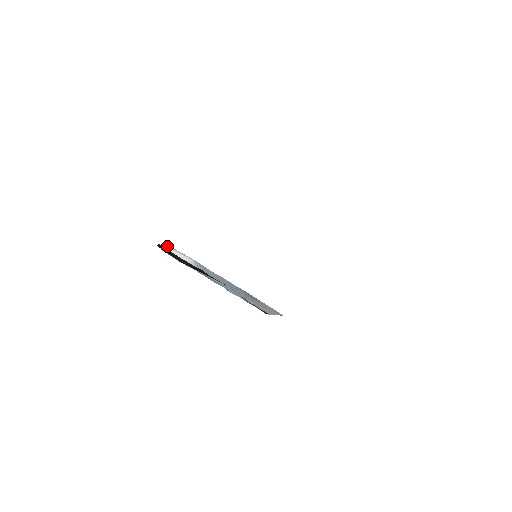
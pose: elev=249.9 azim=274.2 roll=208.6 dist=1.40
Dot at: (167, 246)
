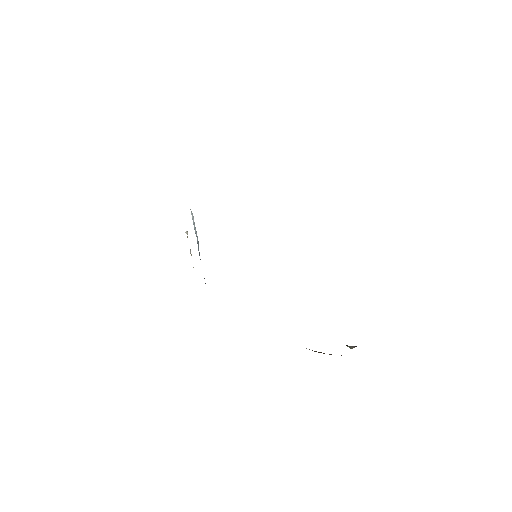
Dot at: occluded
